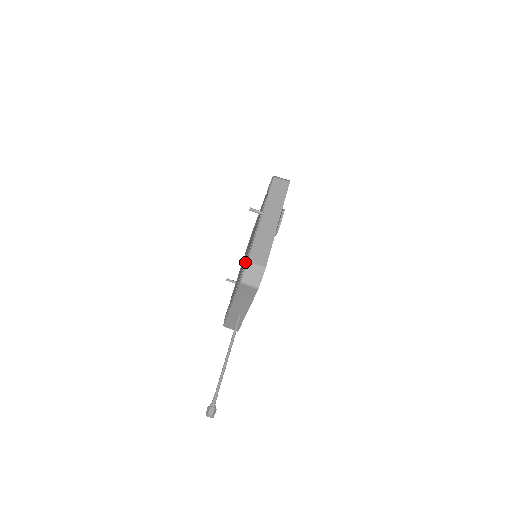
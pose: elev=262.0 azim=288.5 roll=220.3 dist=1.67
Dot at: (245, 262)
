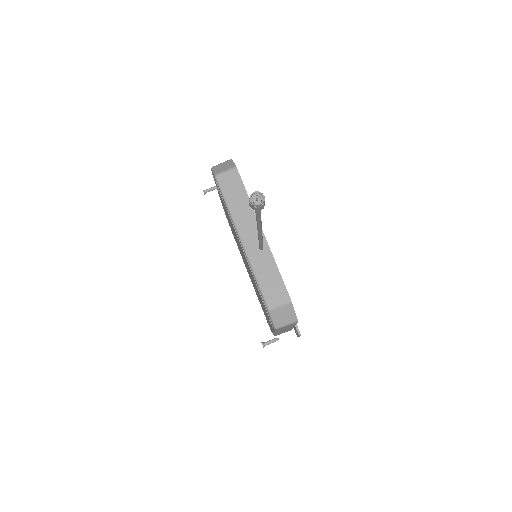
Dot at: (214, 180)
